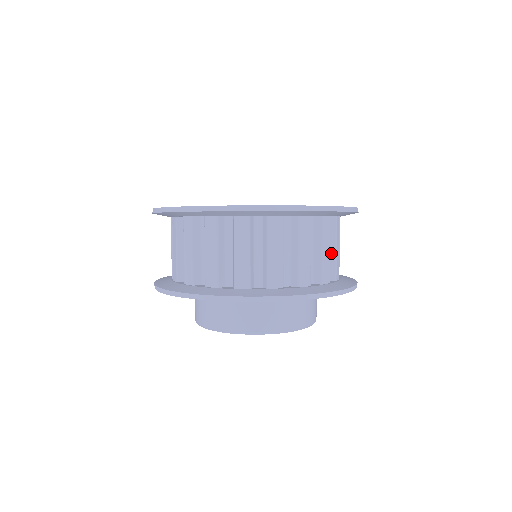
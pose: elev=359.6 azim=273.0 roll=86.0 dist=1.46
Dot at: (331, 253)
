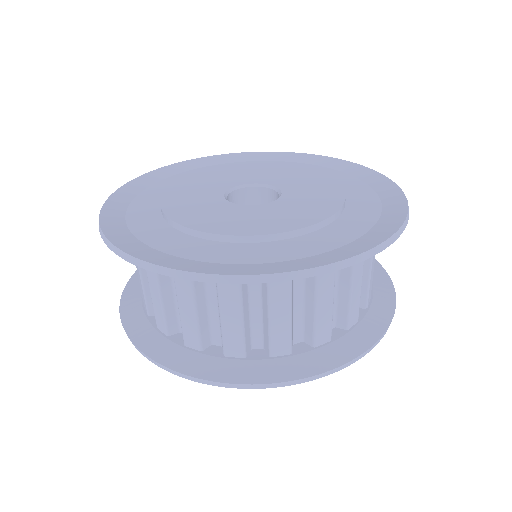
Dot at: occluded
